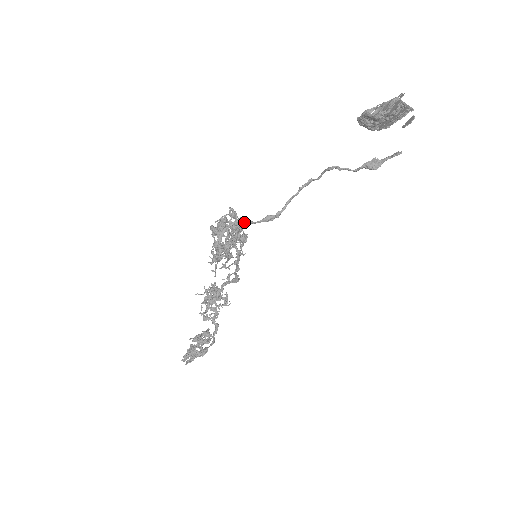
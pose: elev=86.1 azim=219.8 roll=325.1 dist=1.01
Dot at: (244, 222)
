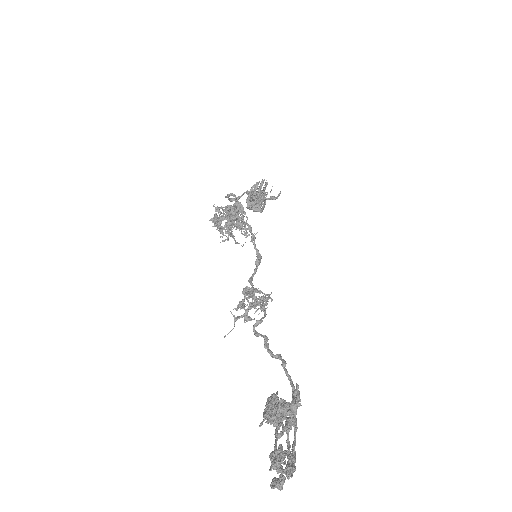
Dot at: occluded
